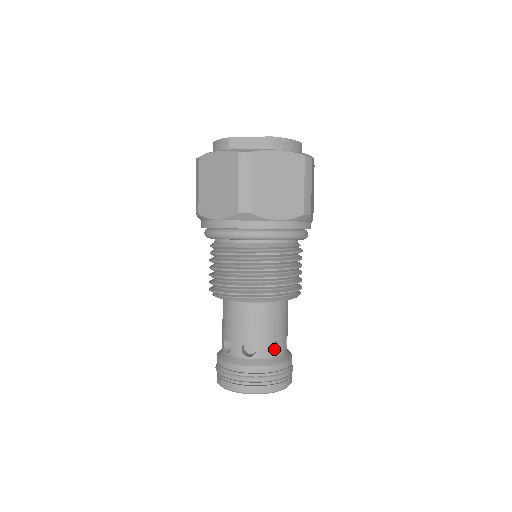
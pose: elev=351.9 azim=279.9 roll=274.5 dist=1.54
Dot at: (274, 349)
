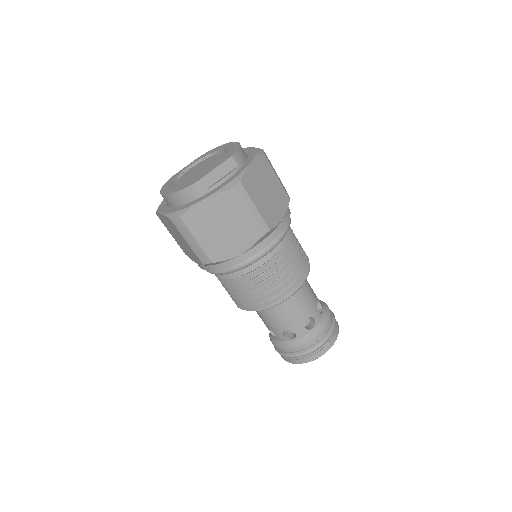
Dot at: occluded
